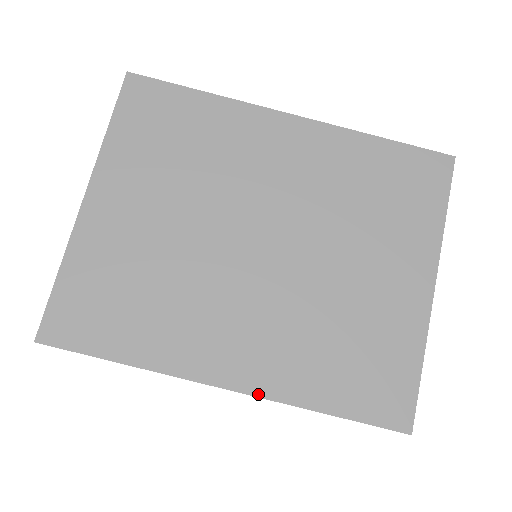
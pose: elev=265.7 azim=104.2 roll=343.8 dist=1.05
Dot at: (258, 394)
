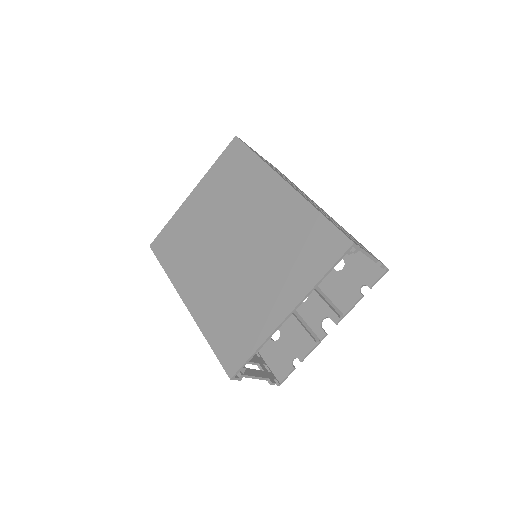
Dot at: (192, 314)
